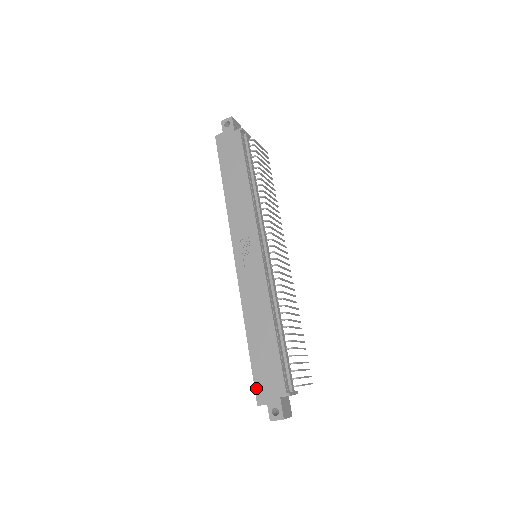
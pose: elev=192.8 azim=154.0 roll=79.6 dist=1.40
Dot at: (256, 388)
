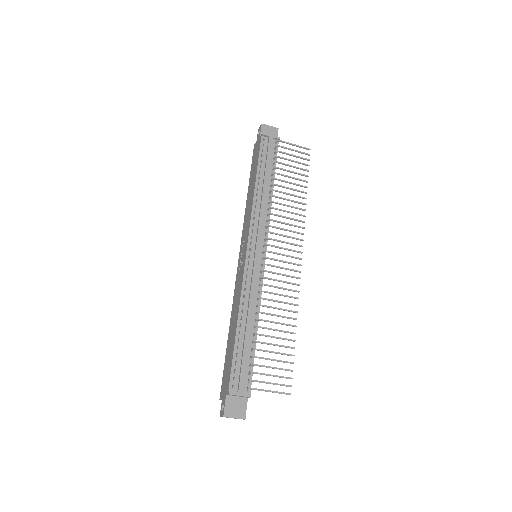
Dot at: (222, 383)
